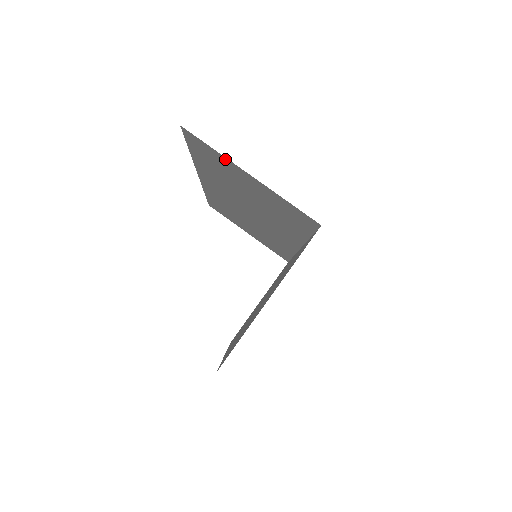
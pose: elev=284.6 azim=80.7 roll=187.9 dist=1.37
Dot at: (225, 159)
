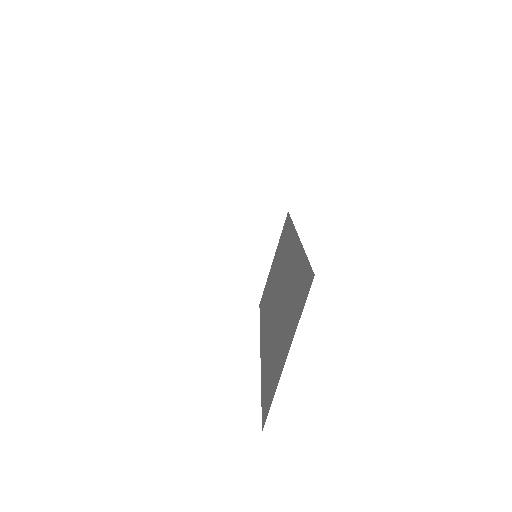
Dot at: occluded
